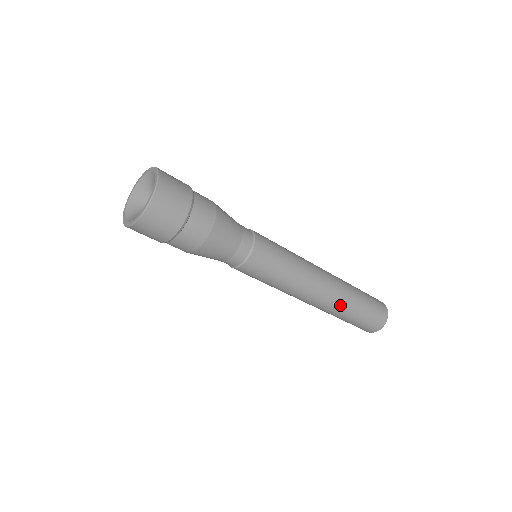
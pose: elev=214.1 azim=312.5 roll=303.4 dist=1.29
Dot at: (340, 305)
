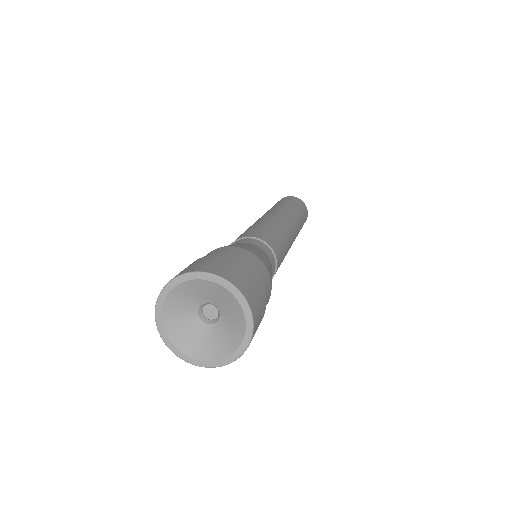
Dot at: occluded
